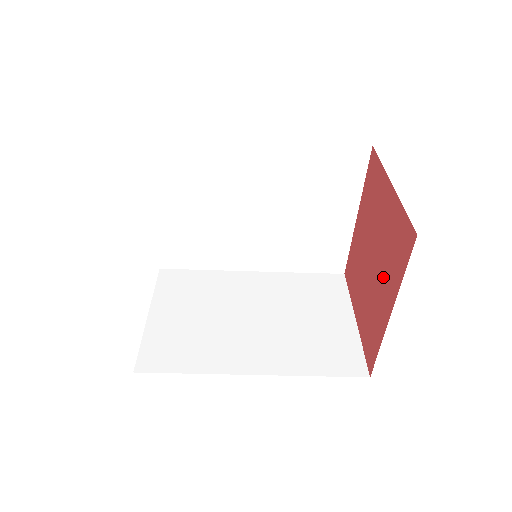
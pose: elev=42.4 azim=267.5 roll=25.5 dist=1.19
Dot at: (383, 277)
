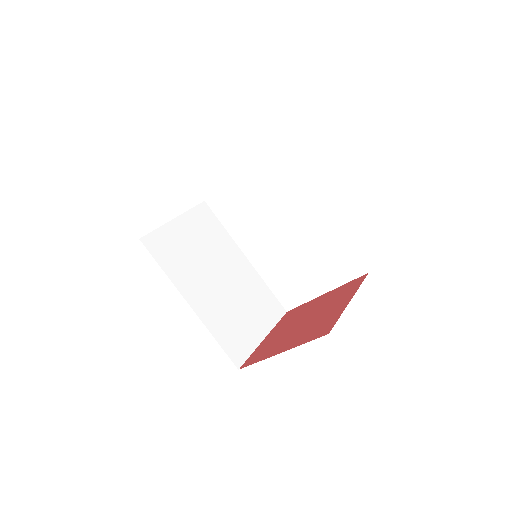
Dot at: (298, 334)
